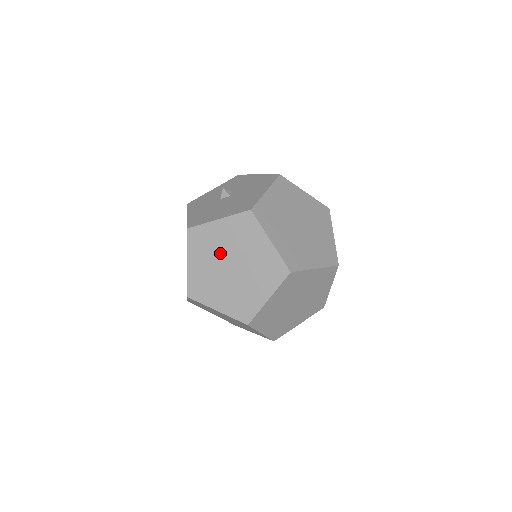
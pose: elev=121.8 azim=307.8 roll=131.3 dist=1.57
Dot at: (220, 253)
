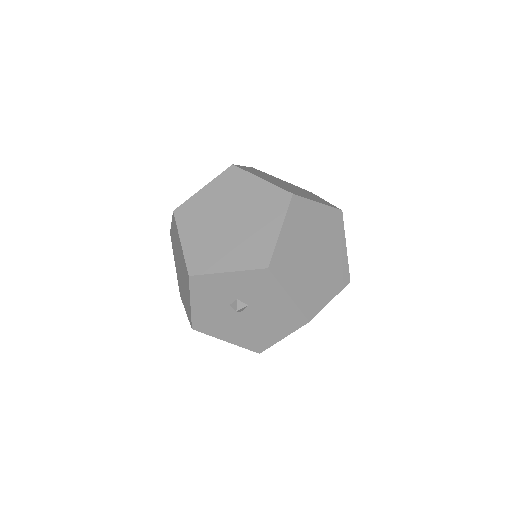
Dot at: occluded
